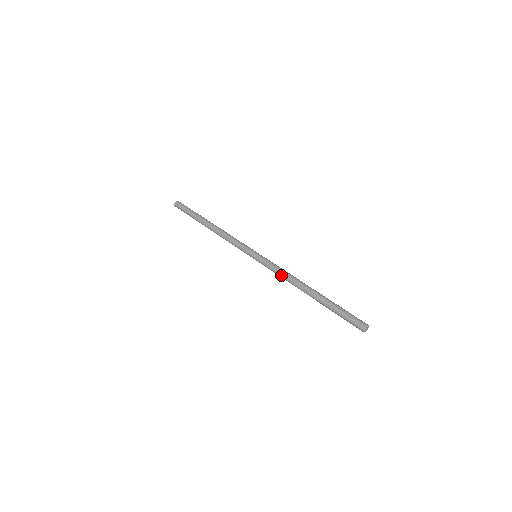
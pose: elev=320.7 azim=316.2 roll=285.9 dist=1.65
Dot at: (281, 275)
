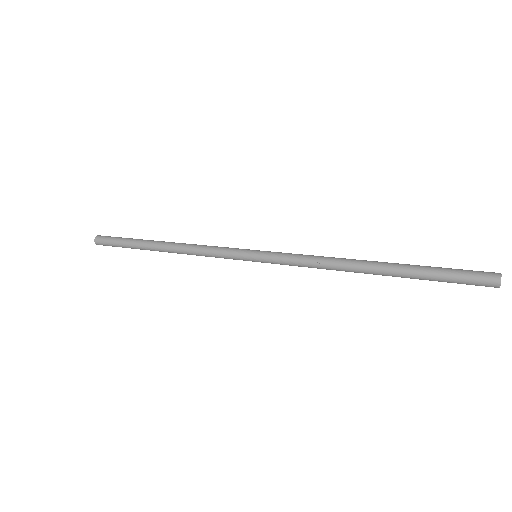
Dot at: (312, 263)
